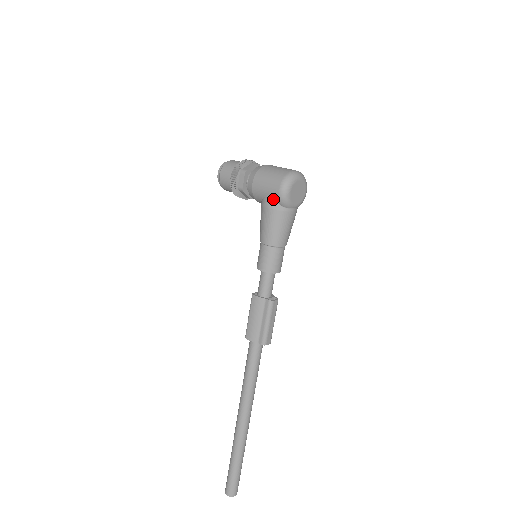
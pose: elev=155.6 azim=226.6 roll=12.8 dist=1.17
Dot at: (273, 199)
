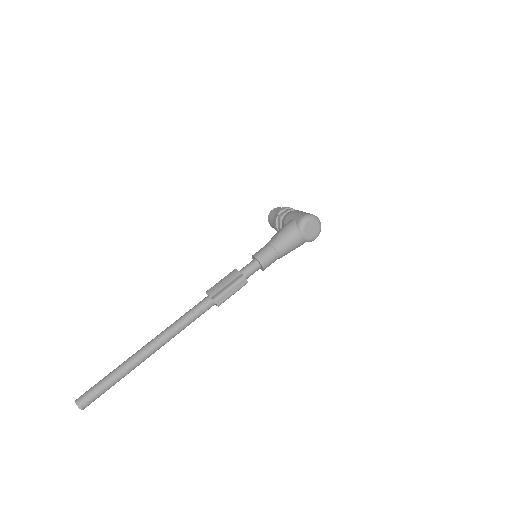
Dot at: (295, 221)
